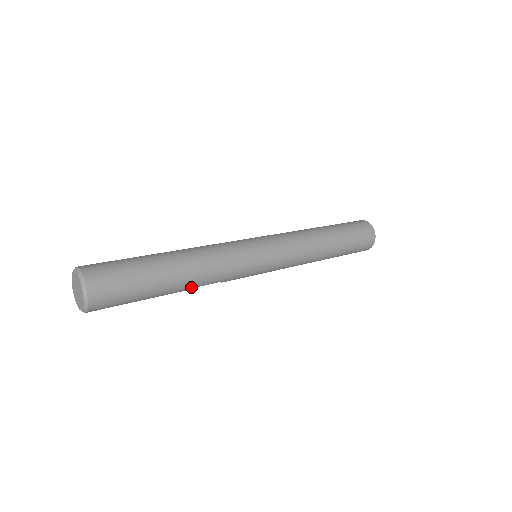
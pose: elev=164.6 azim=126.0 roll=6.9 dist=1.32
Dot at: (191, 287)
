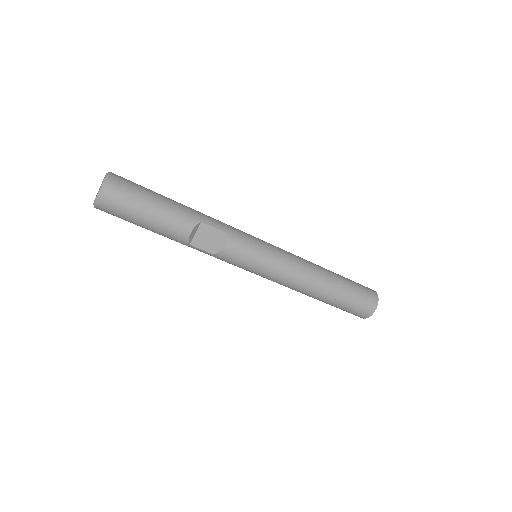
Dot at: (196, 218)
